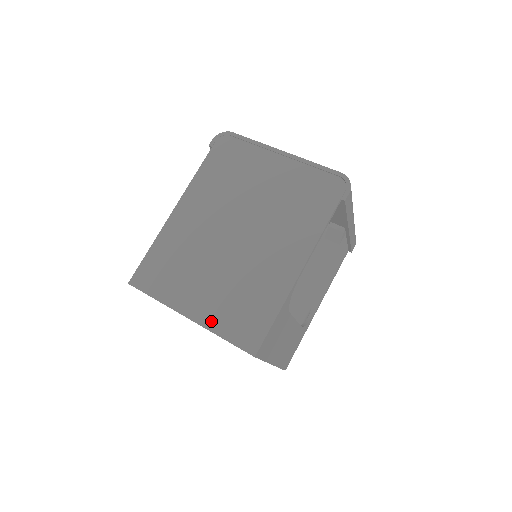
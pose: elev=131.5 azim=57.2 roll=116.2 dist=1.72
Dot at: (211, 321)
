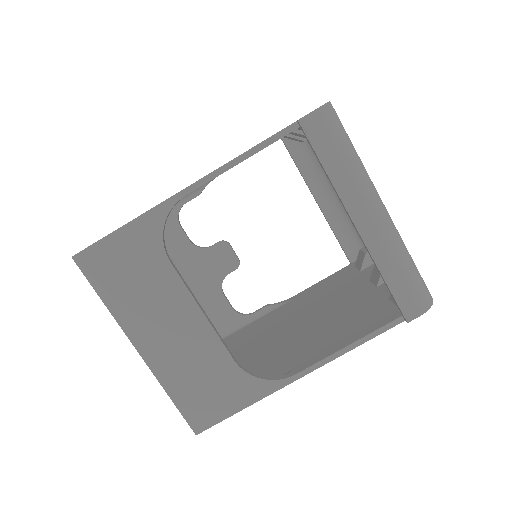
Dot at: occluded
